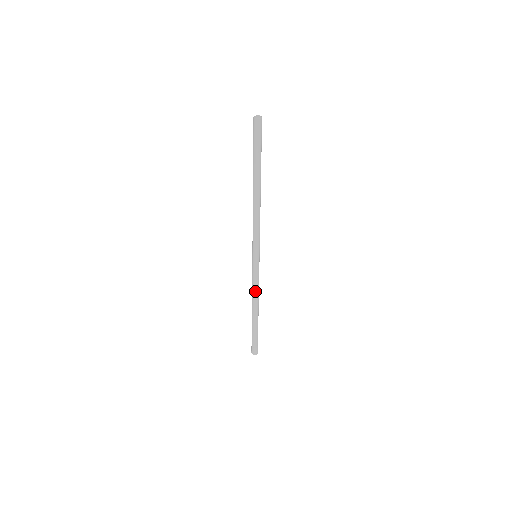
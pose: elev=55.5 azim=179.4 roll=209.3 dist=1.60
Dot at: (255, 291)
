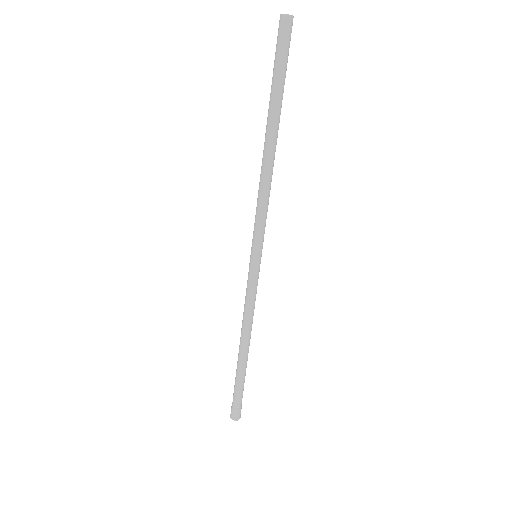
Dot at: (251, 314)
